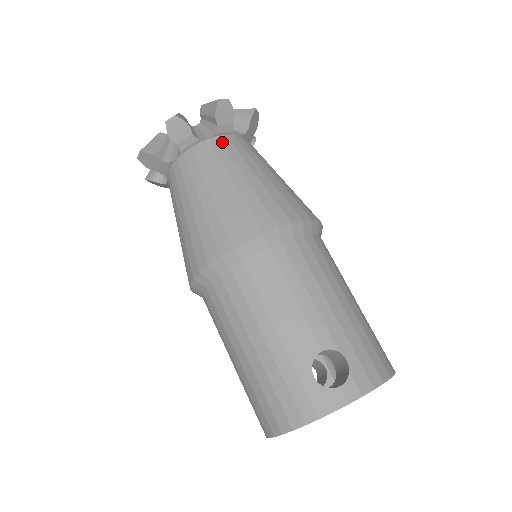
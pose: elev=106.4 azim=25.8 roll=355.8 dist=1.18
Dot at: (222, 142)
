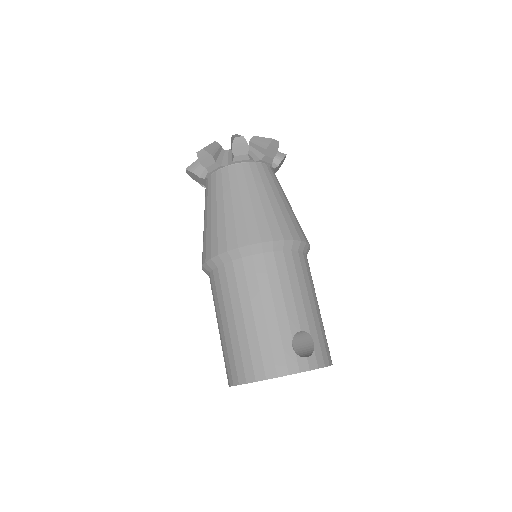
Dot at: (264, 168)
